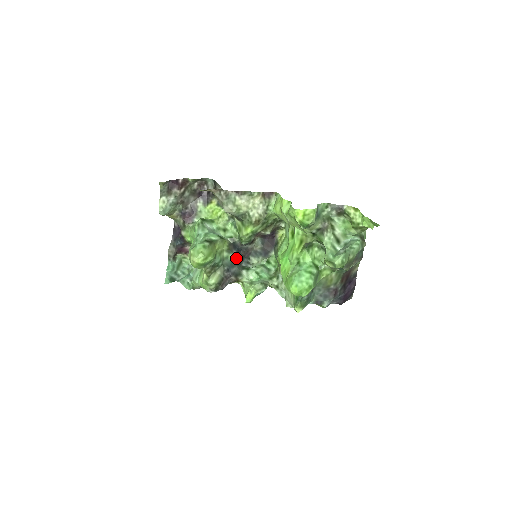
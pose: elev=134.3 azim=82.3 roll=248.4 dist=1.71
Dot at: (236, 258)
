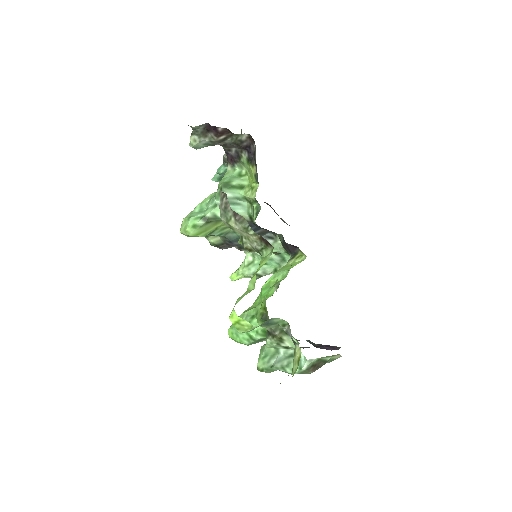
Dot at: occluded
